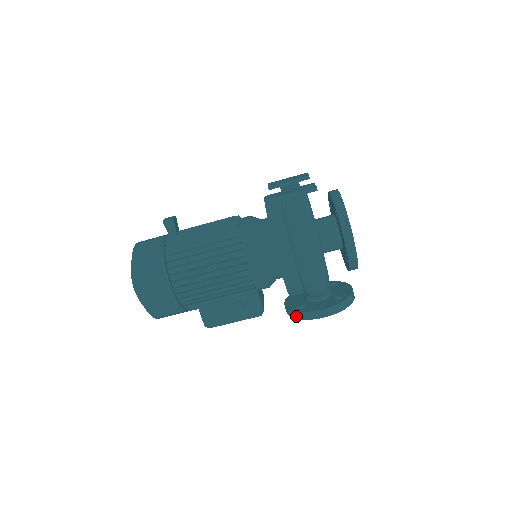
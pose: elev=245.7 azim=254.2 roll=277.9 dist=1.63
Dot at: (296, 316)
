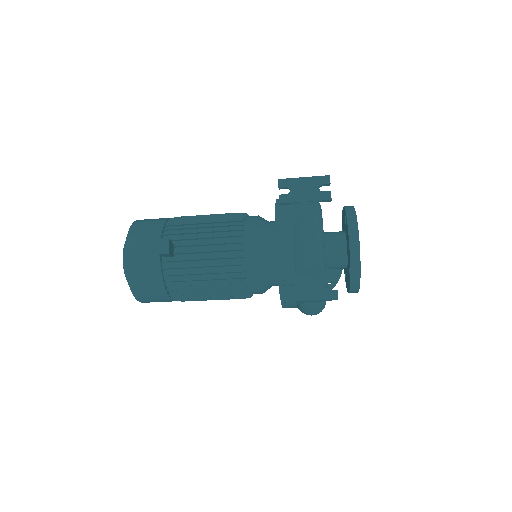
Dot at: occluded
